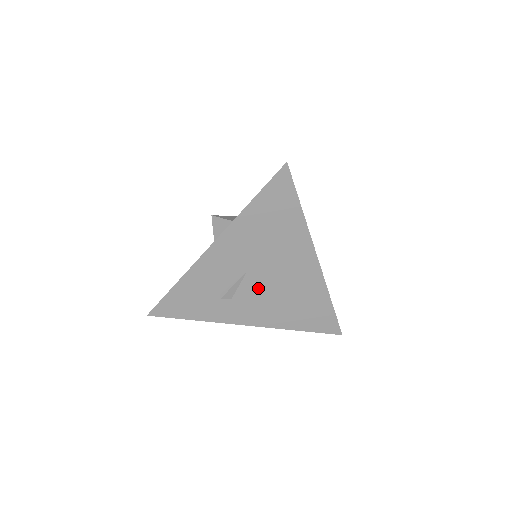
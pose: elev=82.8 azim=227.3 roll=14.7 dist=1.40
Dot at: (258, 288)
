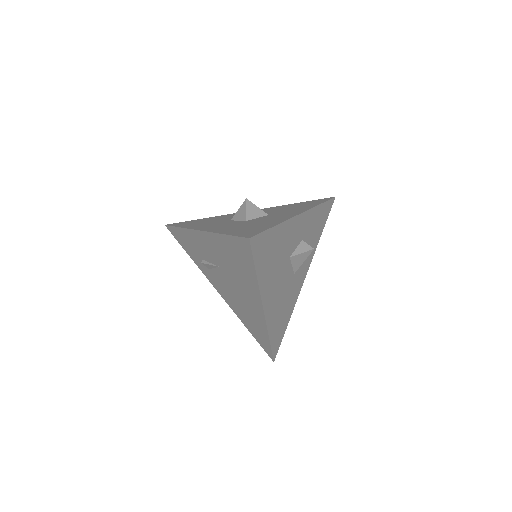
Dot at: (225, 282)
